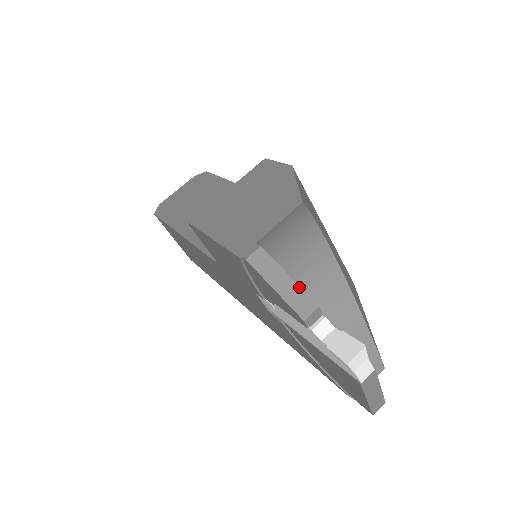
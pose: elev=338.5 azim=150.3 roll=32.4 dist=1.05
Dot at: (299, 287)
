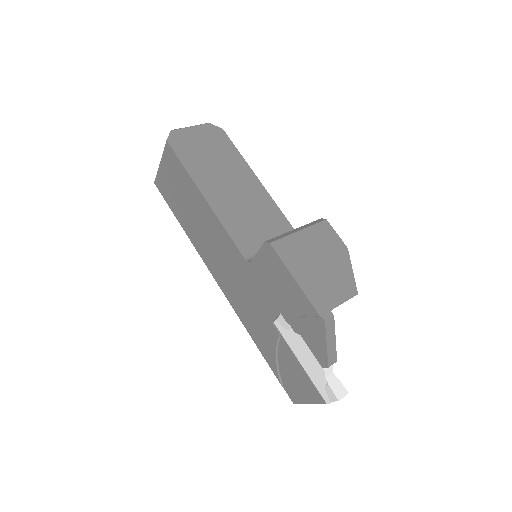
Dot at: occluded
